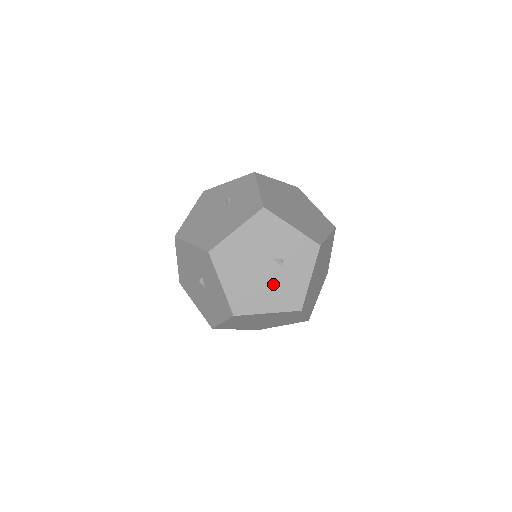
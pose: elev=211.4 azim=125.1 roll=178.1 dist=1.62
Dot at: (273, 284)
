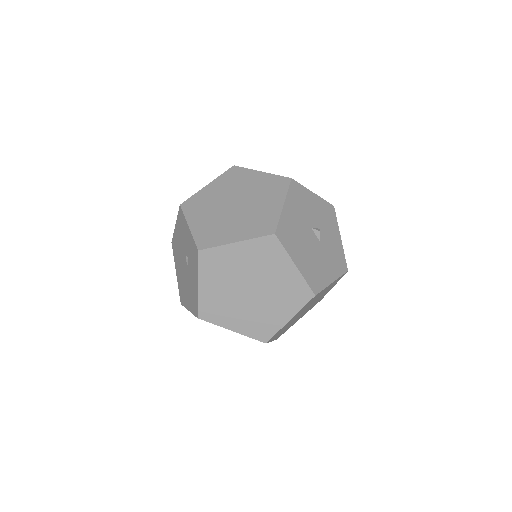
Dot at: occluded
